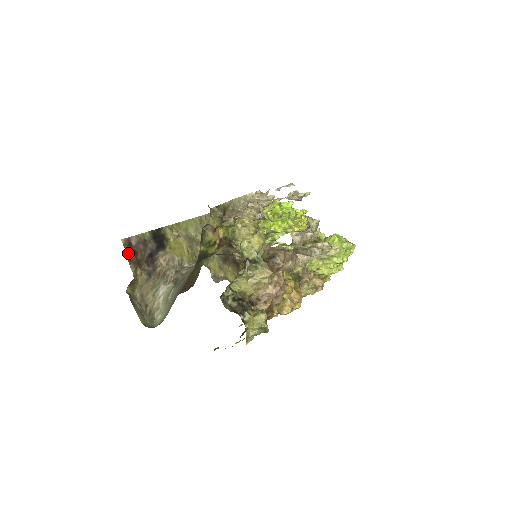
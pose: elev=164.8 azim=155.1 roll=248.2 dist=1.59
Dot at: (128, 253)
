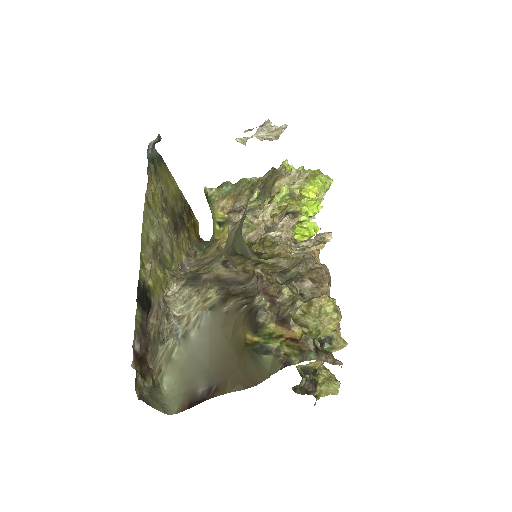
Dot at: (140, 370)
